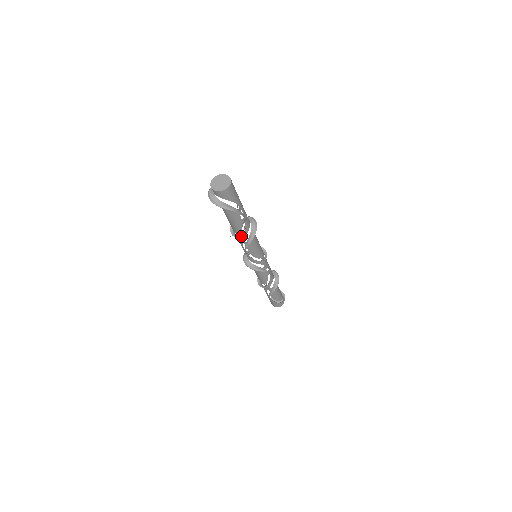
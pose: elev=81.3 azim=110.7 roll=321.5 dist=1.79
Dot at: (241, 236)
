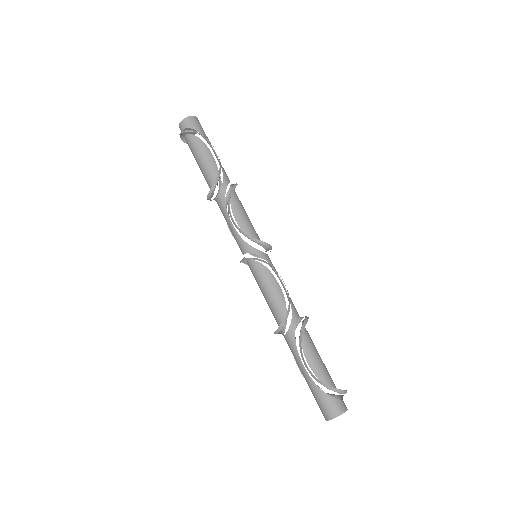
Dot at: (221, 192)
